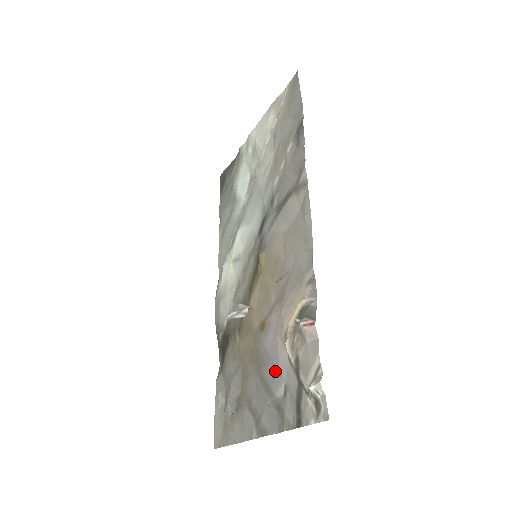
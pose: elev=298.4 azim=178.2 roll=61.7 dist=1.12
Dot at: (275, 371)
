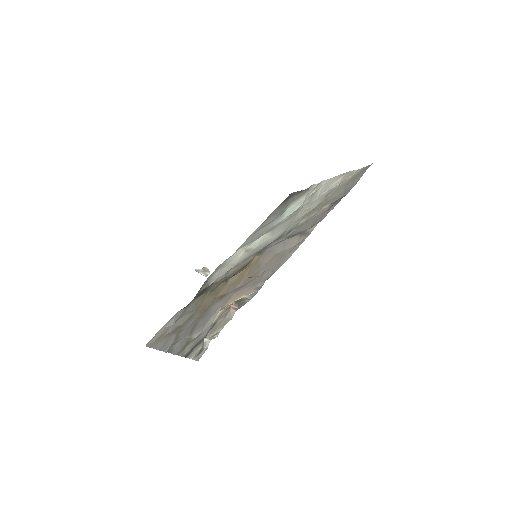
Dot at: (204, 323)
